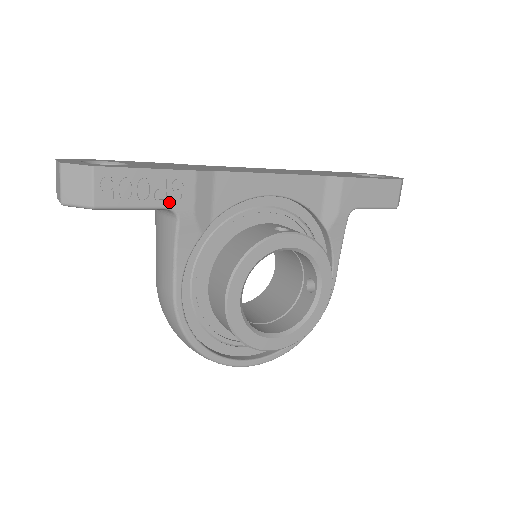
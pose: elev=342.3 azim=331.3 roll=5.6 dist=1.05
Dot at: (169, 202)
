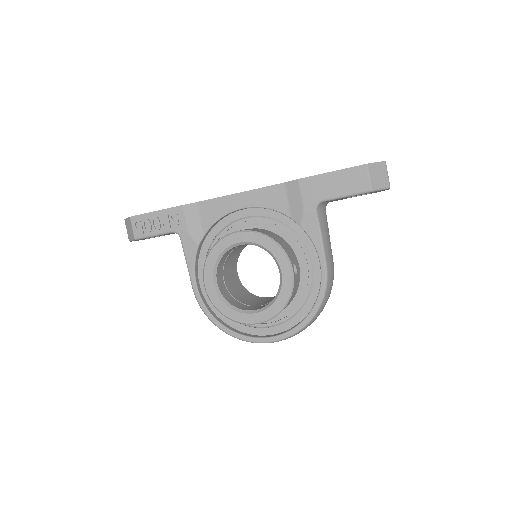
Dot at: (172, 228)
